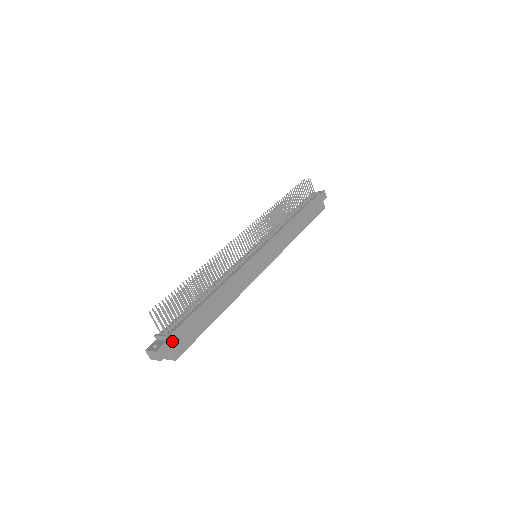
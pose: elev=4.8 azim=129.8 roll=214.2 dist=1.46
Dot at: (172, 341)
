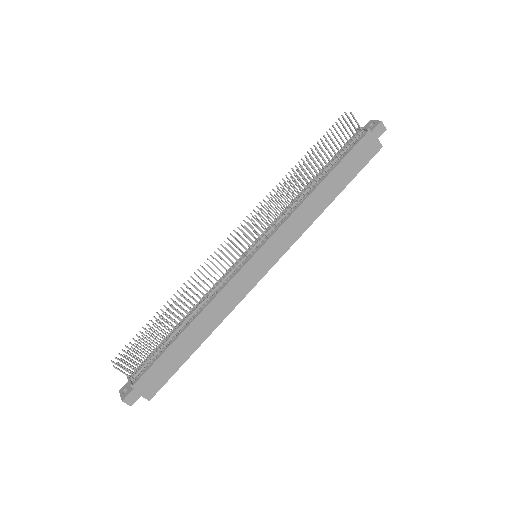
Dot at: (140, 386)
